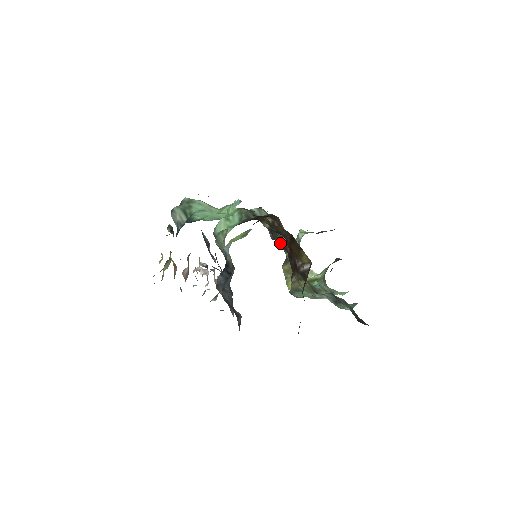
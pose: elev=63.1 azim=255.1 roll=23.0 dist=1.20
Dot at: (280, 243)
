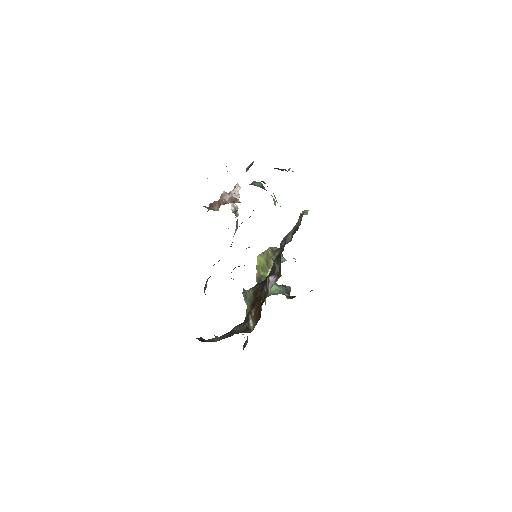
Dot at: (273, 266)
